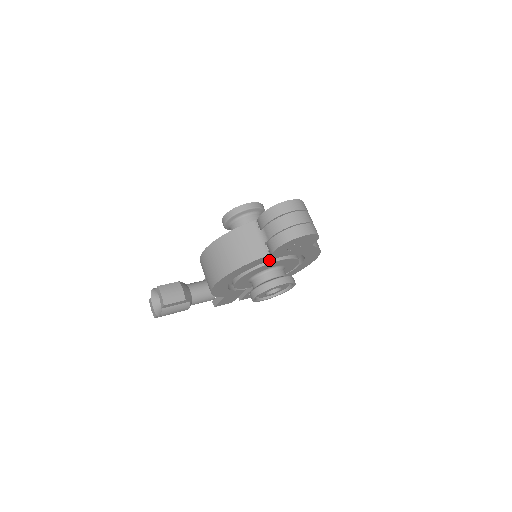
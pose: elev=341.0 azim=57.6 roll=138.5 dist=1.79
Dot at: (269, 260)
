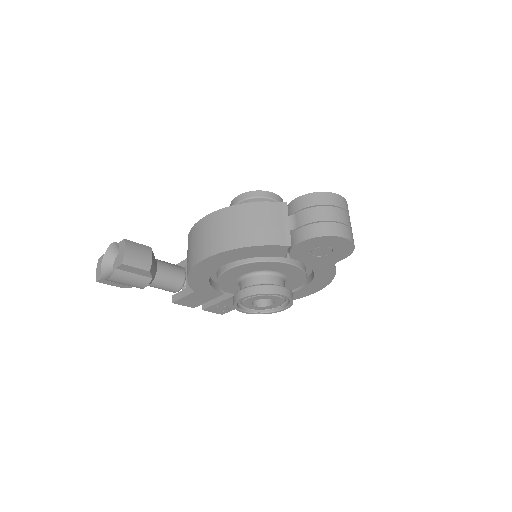
Dot at: (282, 256)
